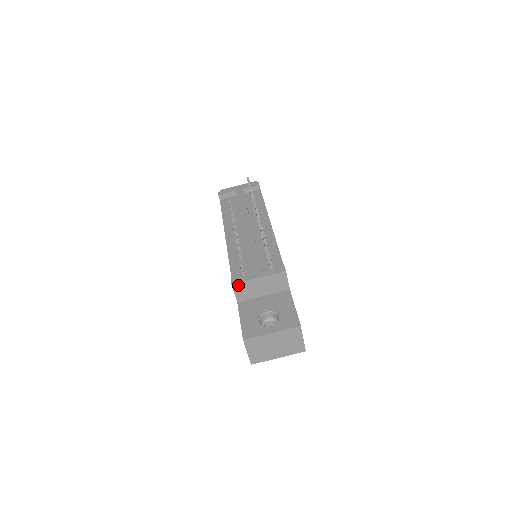
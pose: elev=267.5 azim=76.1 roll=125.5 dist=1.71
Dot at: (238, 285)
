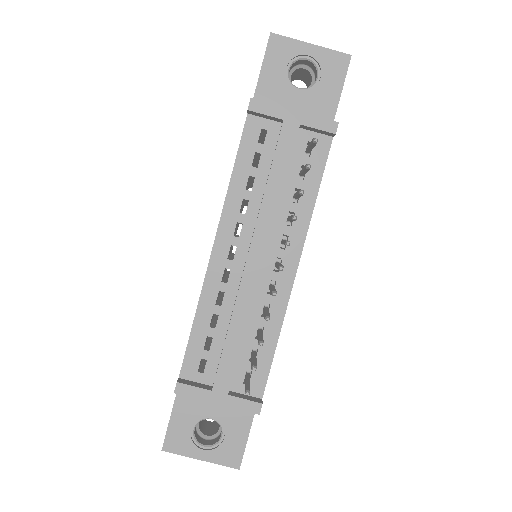
Dot at: (184, 393)
